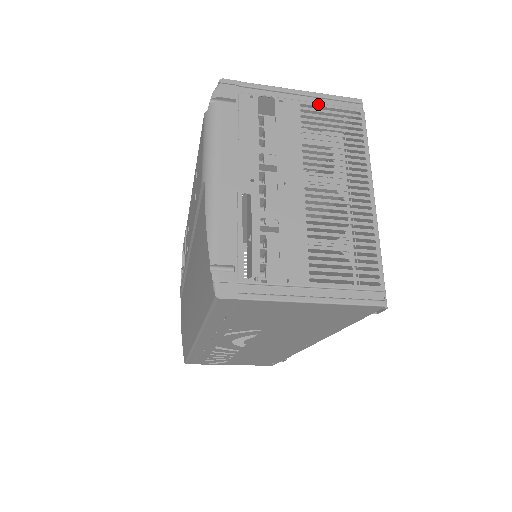
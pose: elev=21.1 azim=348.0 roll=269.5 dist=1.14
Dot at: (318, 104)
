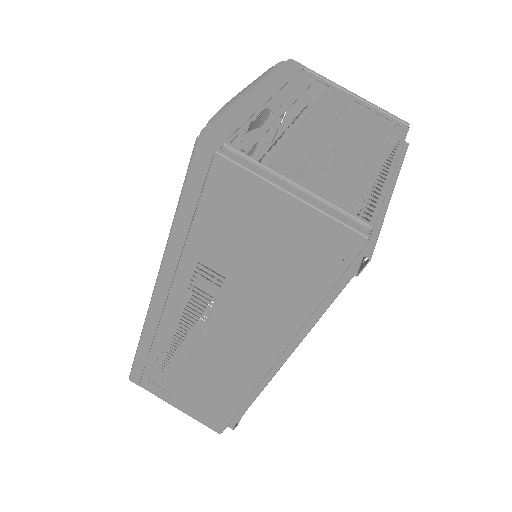
Dot at: (367, 106)
